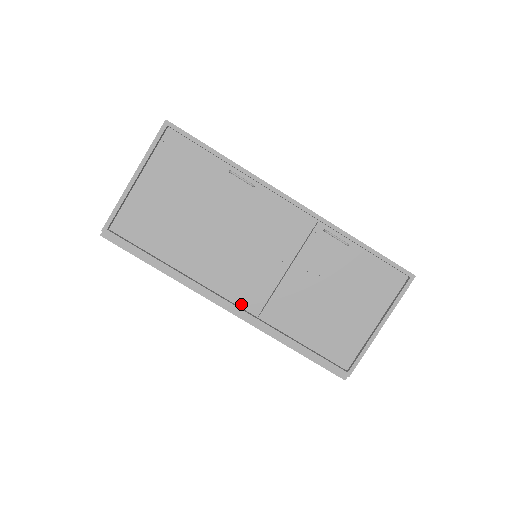
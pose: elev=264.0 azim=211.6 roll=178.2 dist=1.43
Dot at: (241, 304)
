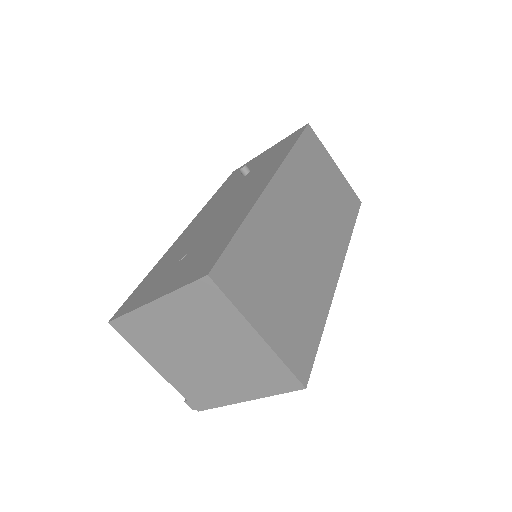
Dot at: occluded
